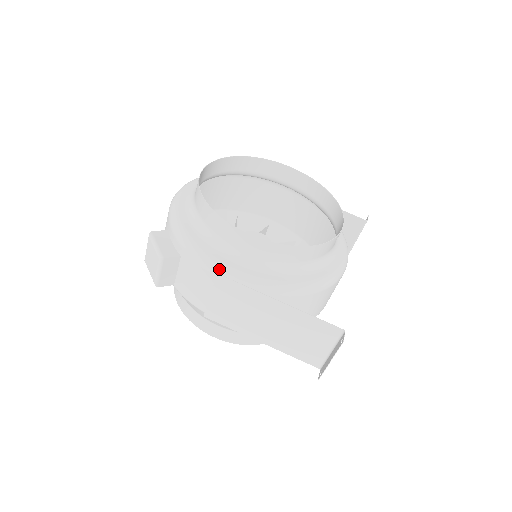
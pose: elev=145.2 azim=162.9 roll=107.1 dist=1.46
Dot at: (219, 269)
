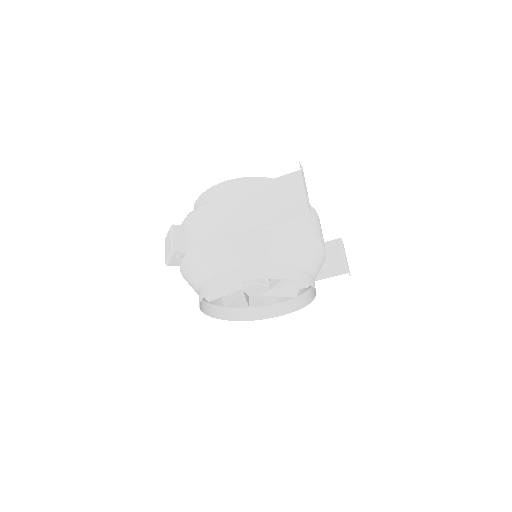
Dot at: (209, 201)
